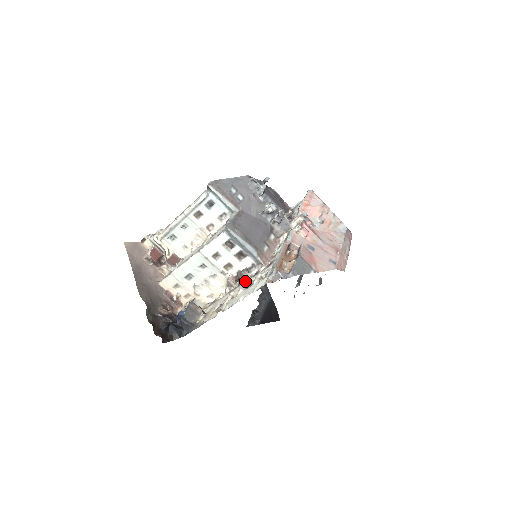
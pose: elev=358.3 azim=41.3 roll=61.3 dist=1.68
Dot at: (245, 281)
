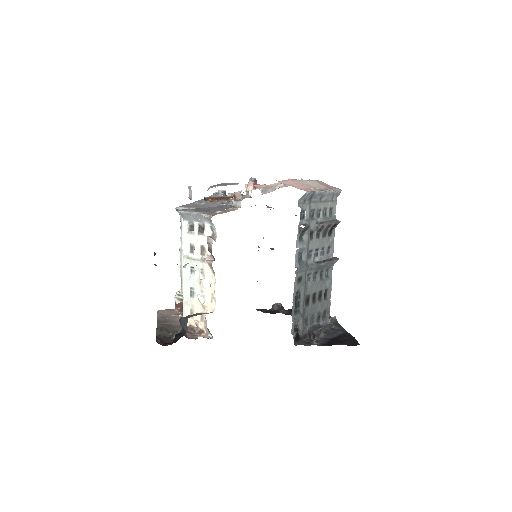
Dot at: (210, 245)
